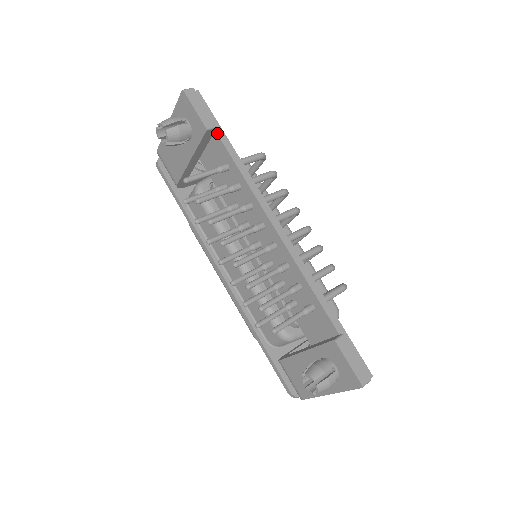
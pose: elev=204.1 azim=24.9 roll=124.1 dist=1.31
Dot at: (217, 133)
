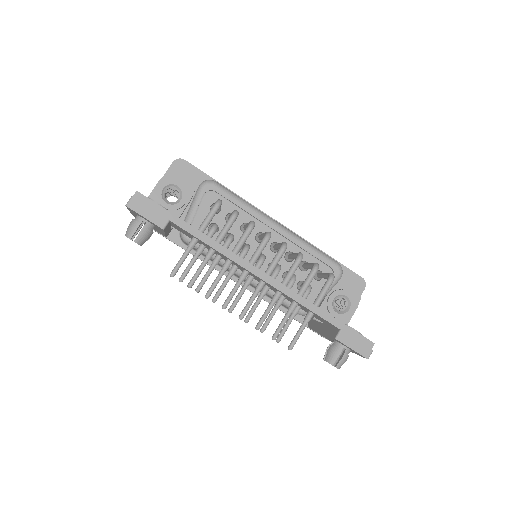
Dot at: (173, 222)
